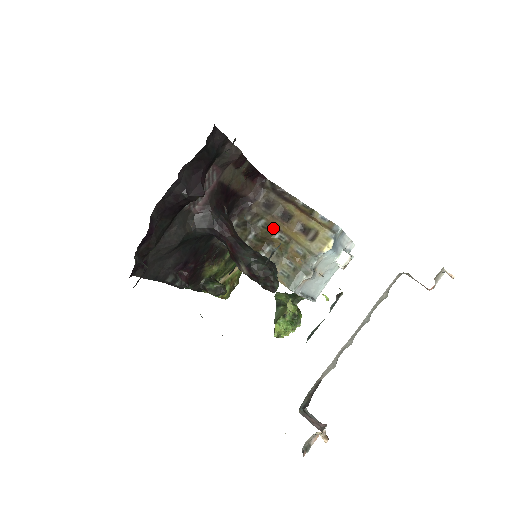
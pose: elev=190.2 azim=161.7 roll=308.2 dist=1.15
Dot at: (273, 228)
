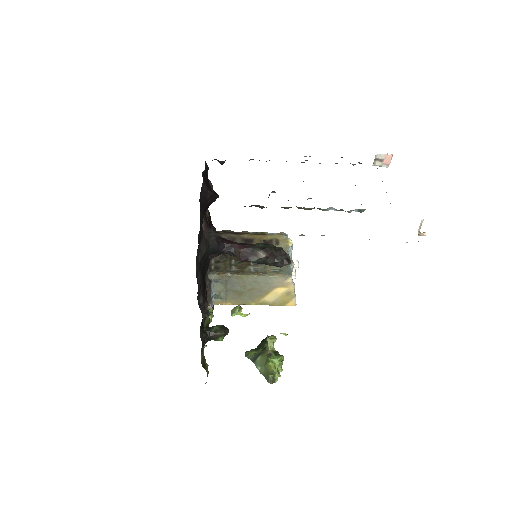
Dot at: occluded
